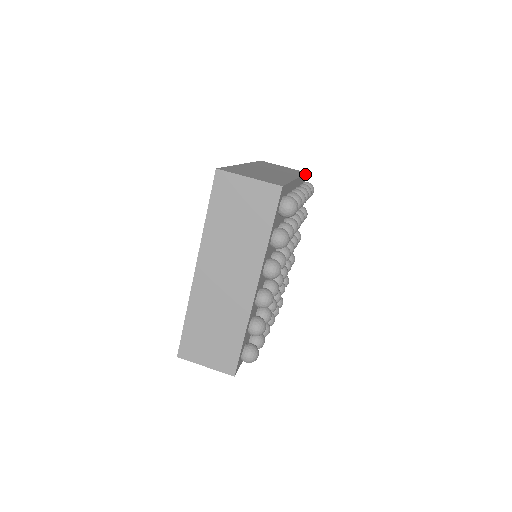
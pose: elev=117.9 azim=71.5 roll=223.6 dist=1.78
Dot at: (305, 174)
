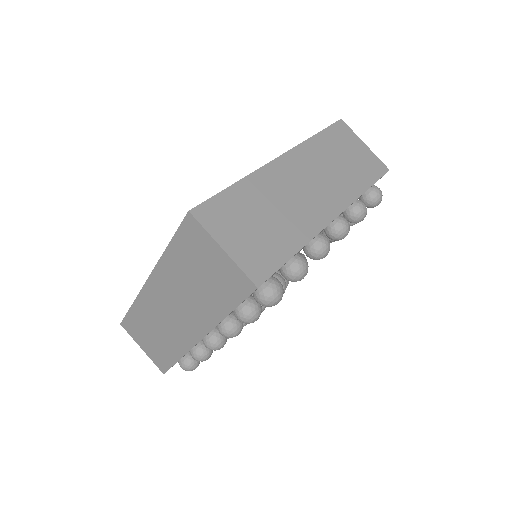
Dot at: (381, 177)
